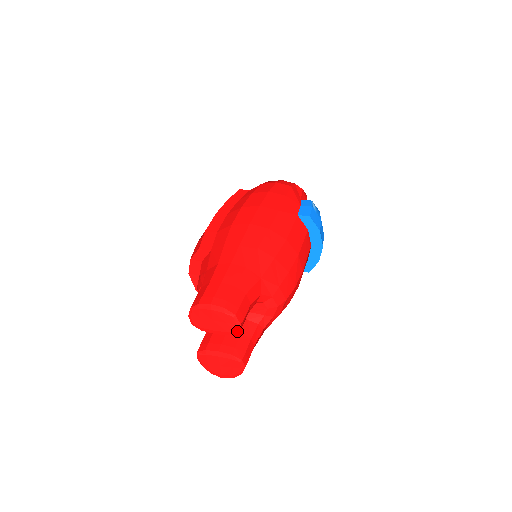
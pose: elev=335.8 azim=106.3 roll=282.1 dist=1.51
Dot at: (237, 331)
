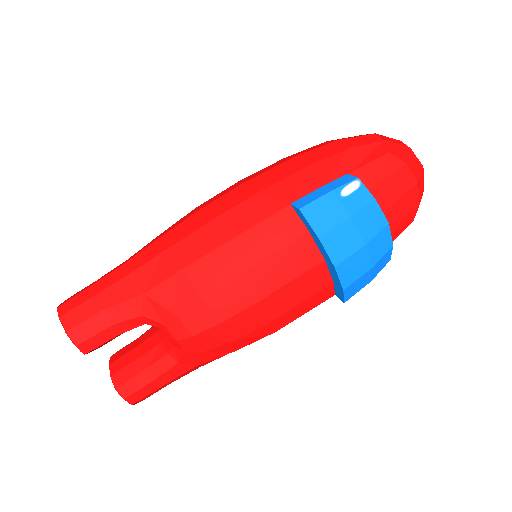
Dot at: (82, 352)
